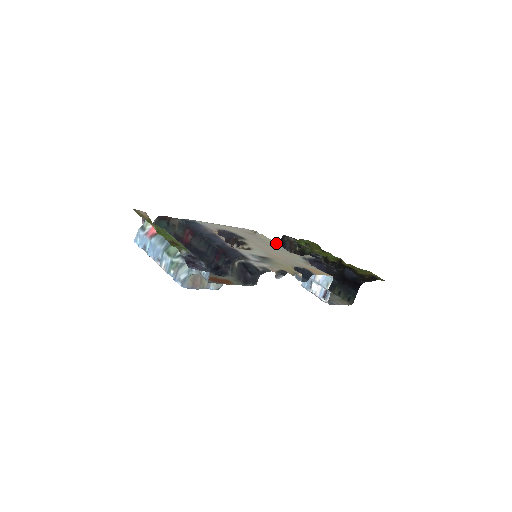
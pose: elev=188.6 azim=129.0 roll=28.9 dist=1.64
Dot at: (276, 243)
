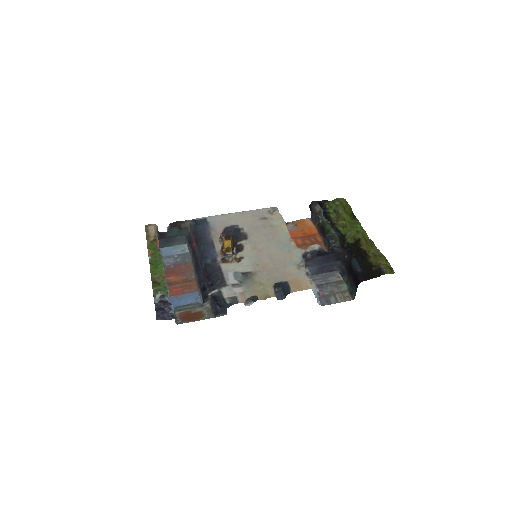
Dot at: (286, 230)
